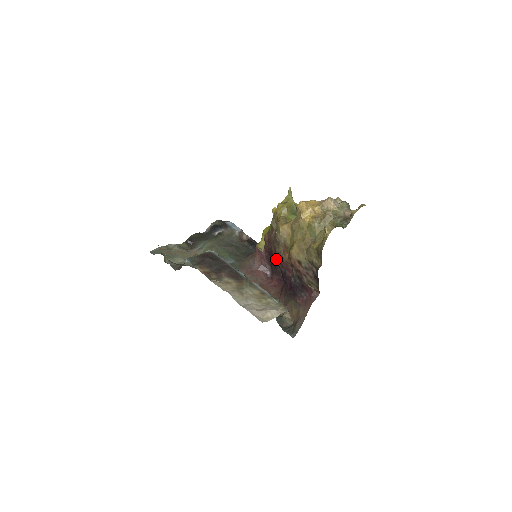
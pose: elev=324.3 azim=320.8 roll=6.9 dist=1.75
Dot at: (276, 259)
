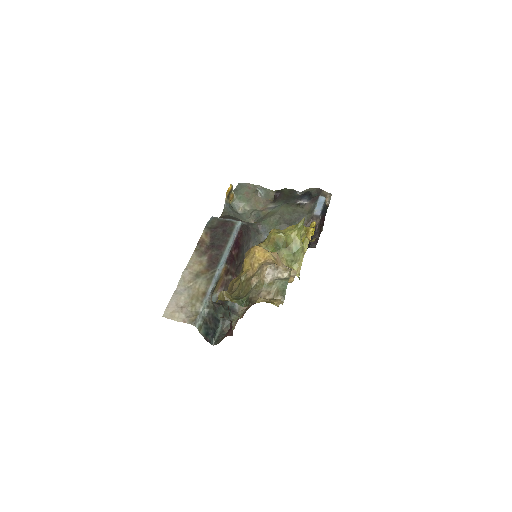
Dot at: occluded
